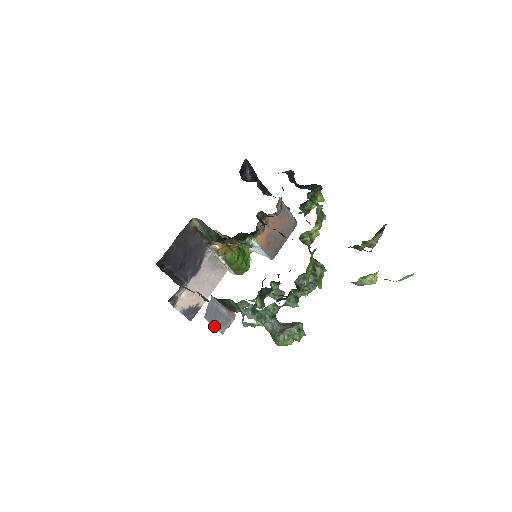
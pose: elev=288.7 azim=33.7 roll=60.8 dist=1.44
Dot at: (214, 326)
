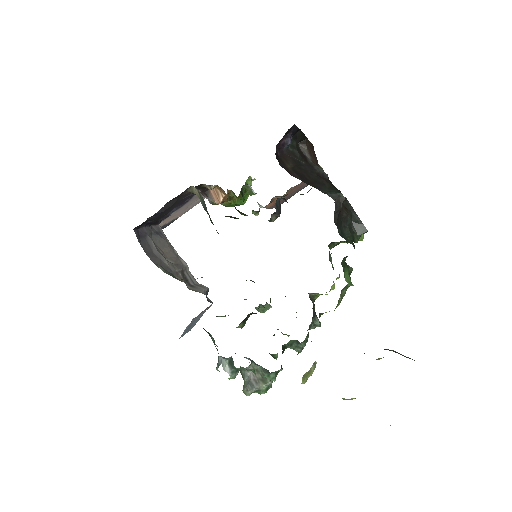
Dot at: (187, 332)
